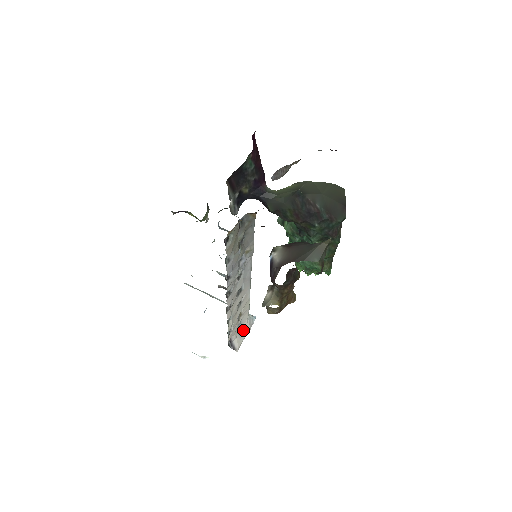
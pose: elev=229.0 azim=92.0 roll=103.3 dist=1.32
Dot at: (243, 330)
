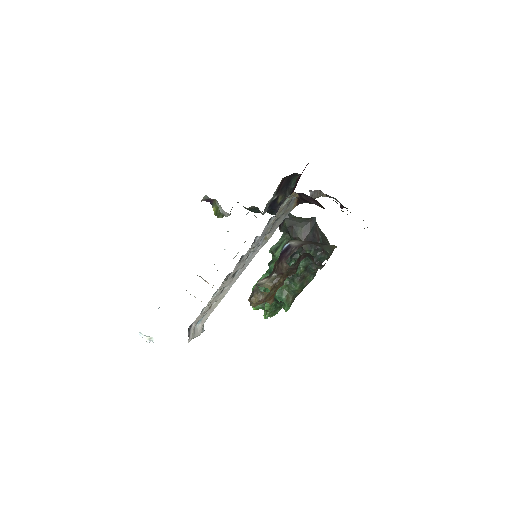
Dot at: (197, 329)
